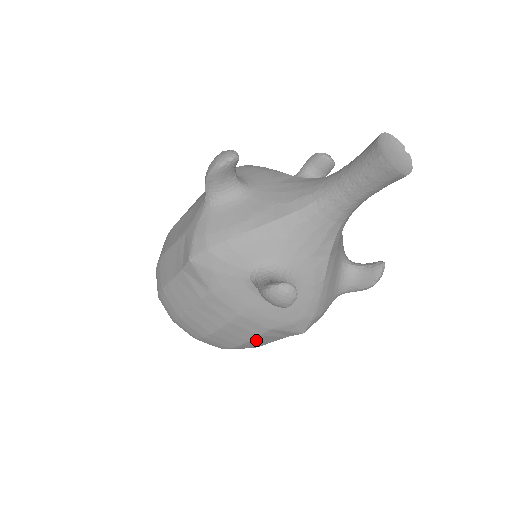
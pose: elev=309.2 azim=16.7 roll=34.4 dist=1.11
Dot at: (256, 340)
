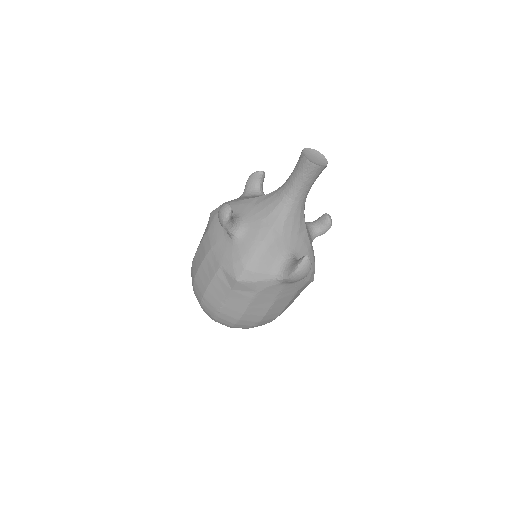
Dot at: (214, 284)
